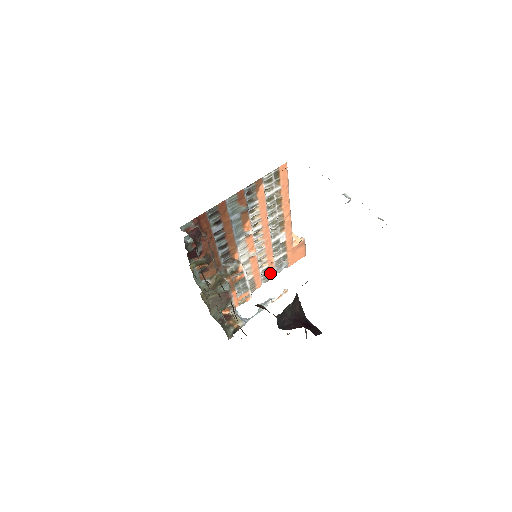
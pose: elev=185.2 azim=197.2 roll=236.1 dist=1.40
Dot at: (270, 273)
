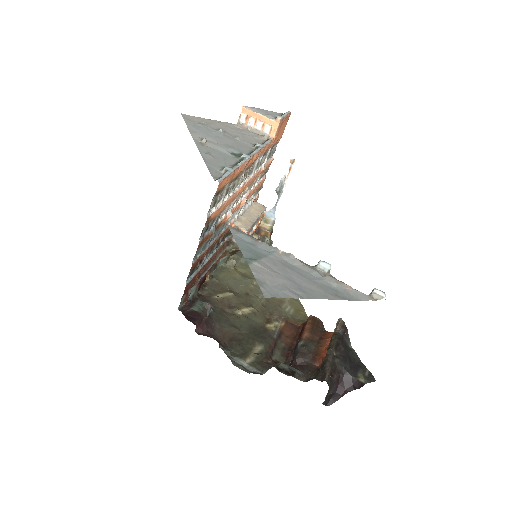
Dot at: (267, 167)
